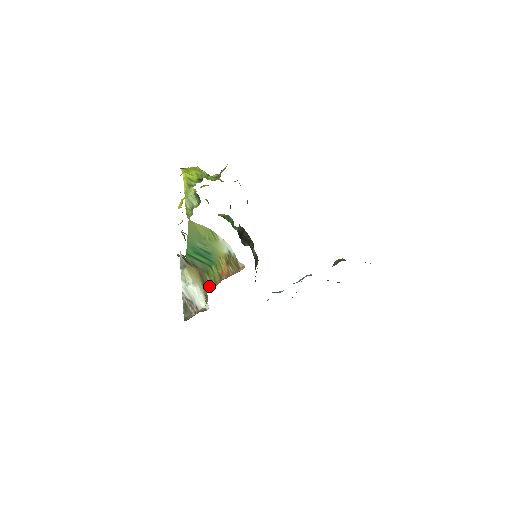
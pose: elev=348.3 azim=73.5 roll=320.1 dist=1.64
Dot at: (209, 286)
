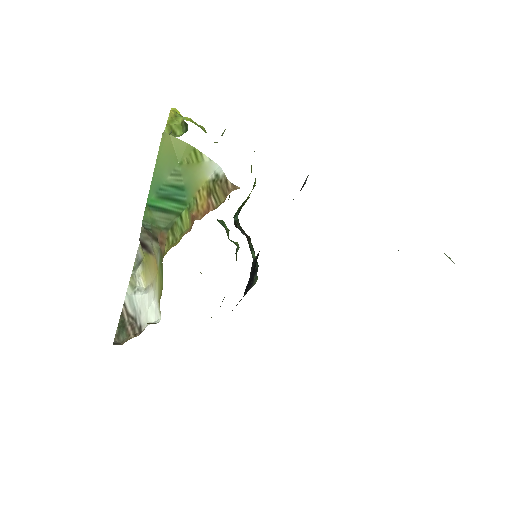
Dot at: (169, 247)
